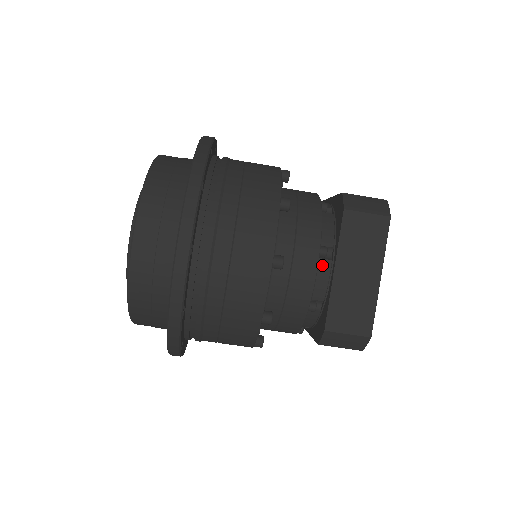
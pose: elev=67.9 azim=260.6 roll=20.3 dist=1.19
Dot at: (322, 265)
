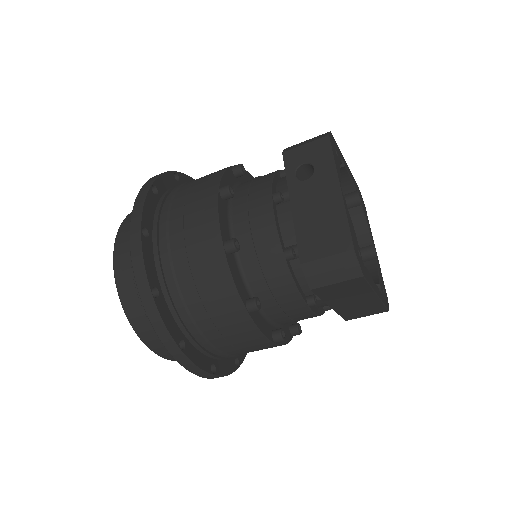
Dot at: (317, 303)
